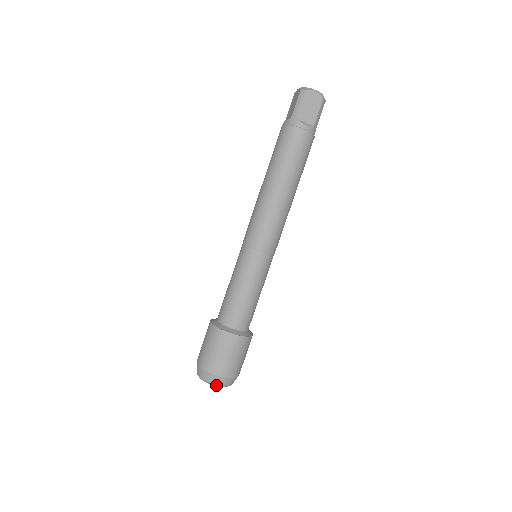
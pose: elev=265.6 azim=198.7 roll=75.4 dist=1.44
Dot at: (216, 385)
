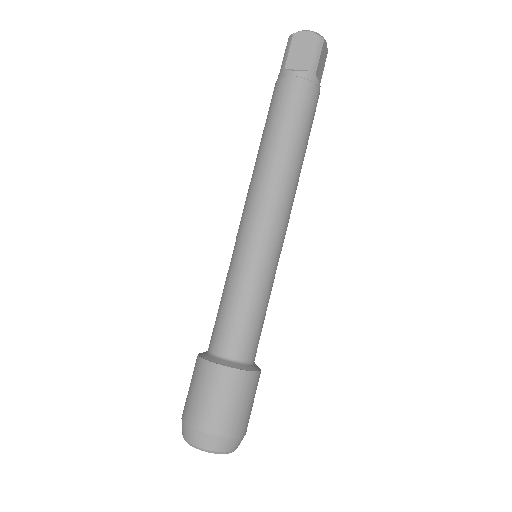
Dot at: (197, 447)
